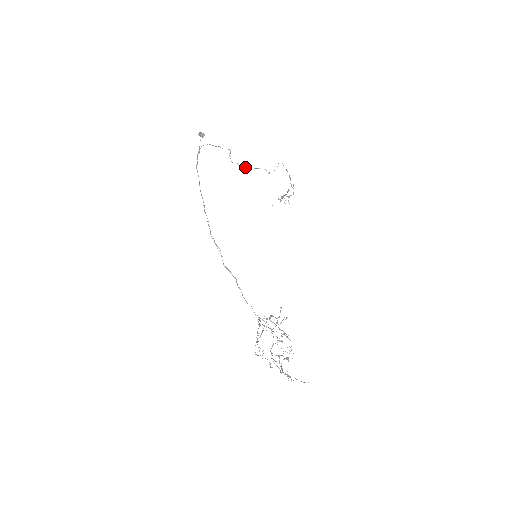
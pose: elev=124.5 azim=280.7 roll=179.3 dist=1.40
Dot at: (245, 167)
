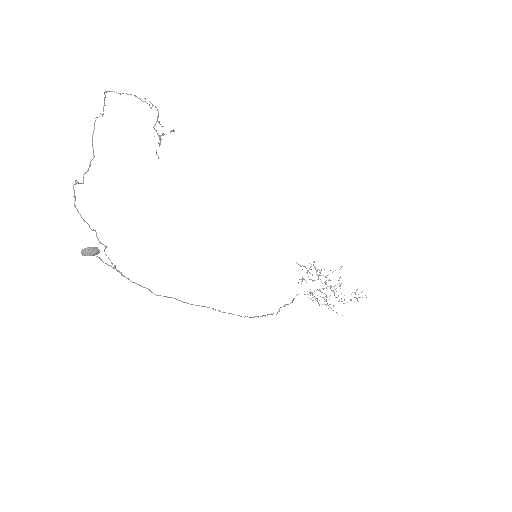
Dot at: (91, 160)
